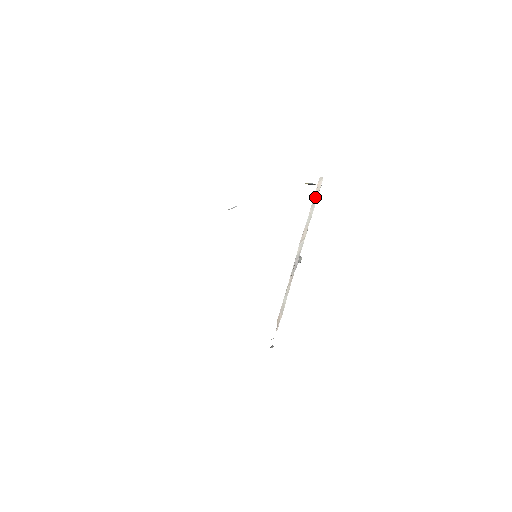
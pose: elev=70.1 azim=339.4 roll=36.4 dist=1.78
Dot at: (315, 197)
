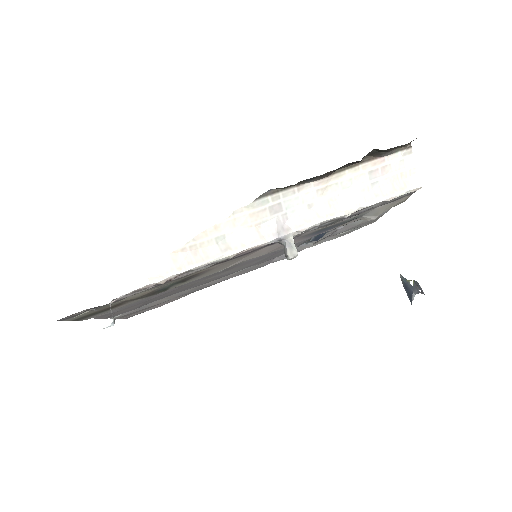
Dot at: (389, 189)
